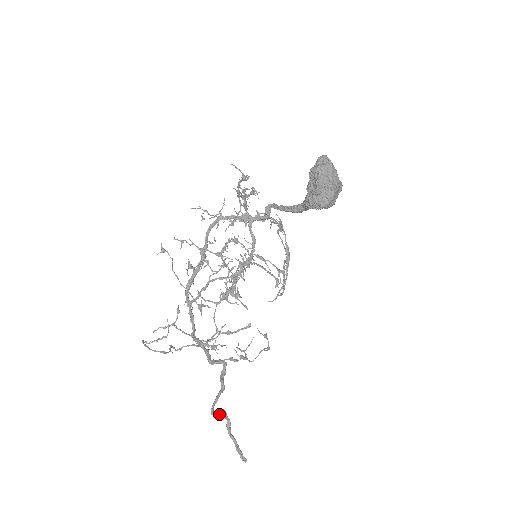
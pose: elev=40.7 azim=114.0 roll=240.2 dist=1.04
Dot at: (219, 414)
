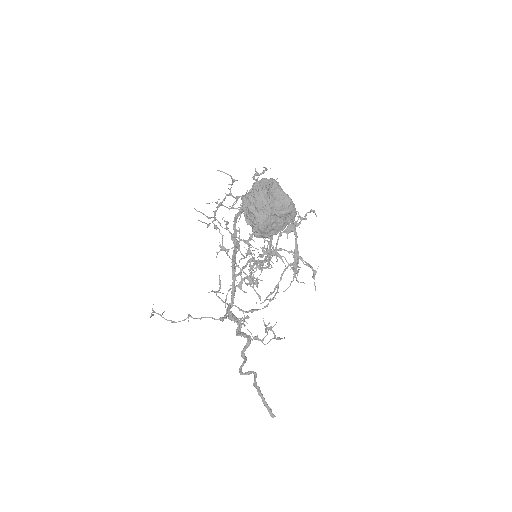
Dot at: (245, 374)
